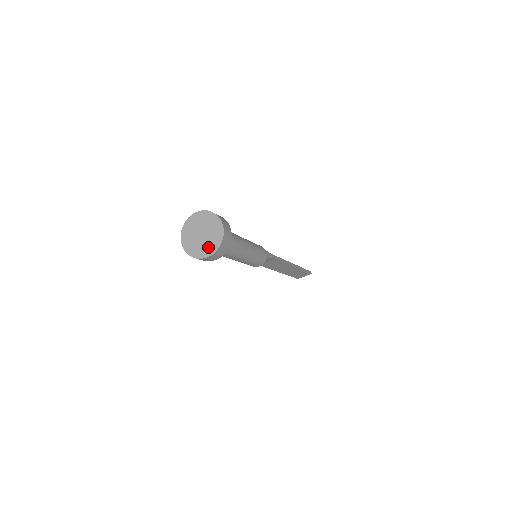
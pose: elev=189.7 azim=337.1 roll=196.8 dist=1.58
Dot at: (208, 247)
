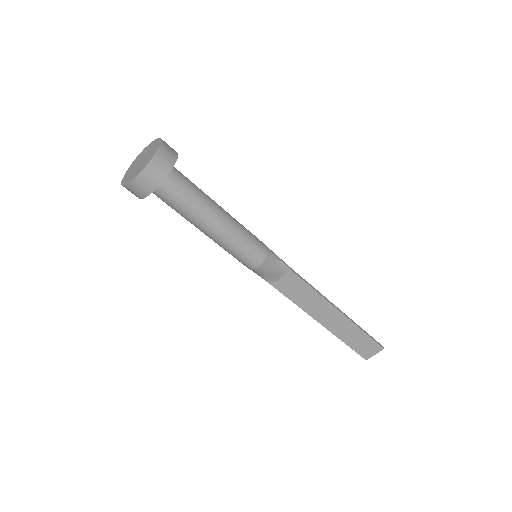
Dot at: (142, 166)
